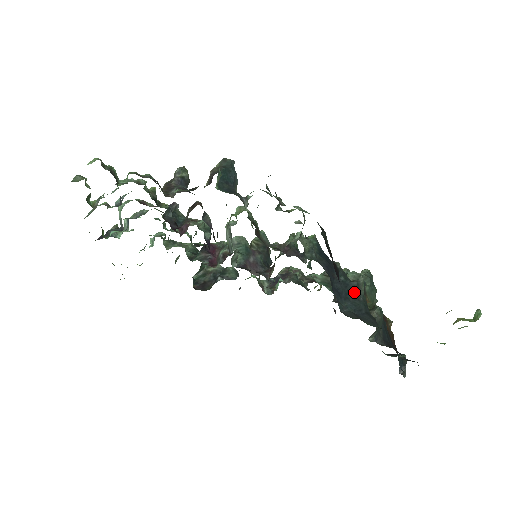
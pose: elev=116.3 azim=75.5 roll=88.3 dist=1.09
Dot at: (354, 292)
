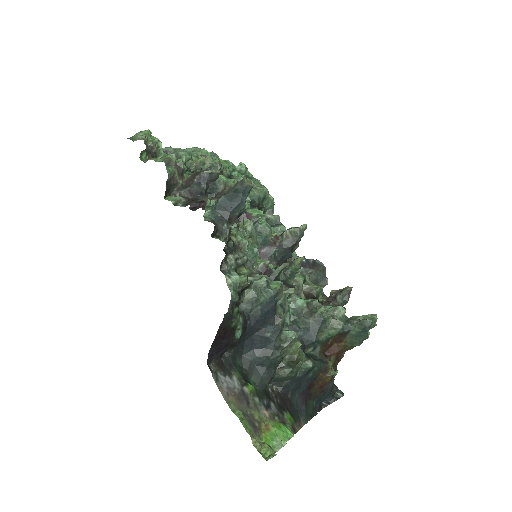
Dot at: (270, 350)
